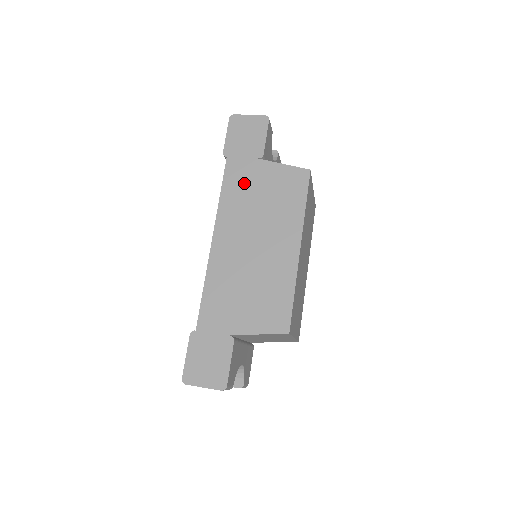
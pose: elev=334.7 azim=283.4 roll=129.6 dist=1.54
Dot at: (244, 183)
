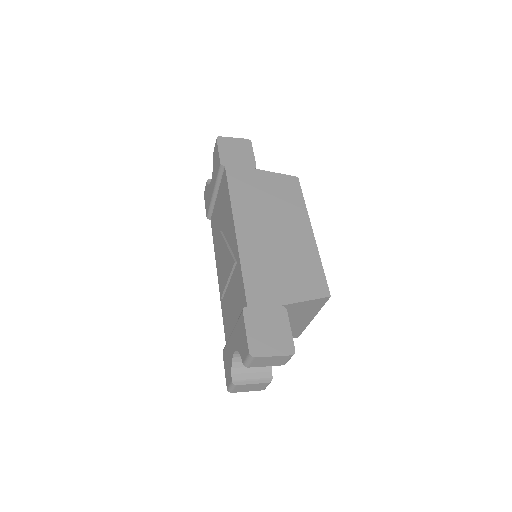
Dot at: (248, 185)
